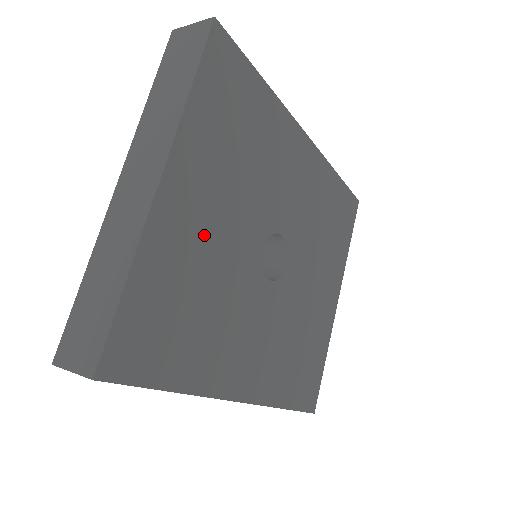
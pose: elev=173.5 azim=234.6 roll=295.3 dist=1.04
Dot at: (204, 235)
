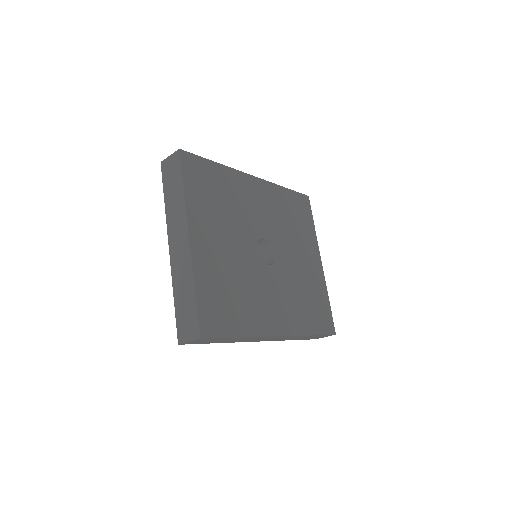
Dot at: (221, 255)
